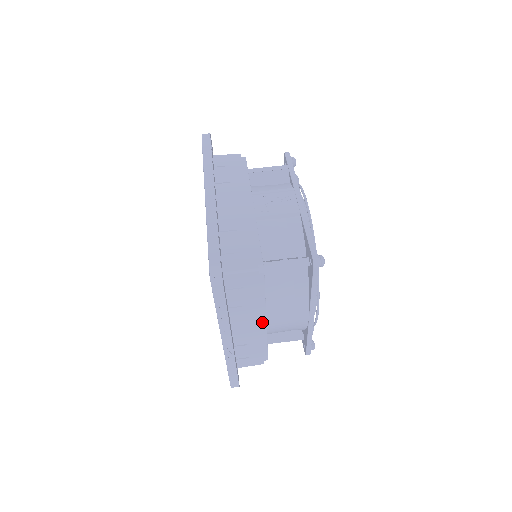
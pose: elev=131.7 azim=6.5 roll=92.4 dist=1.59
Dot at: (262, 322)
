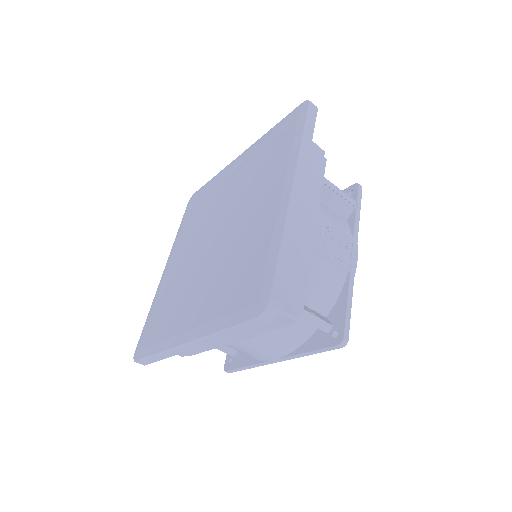
Dot at: (231, 340)
